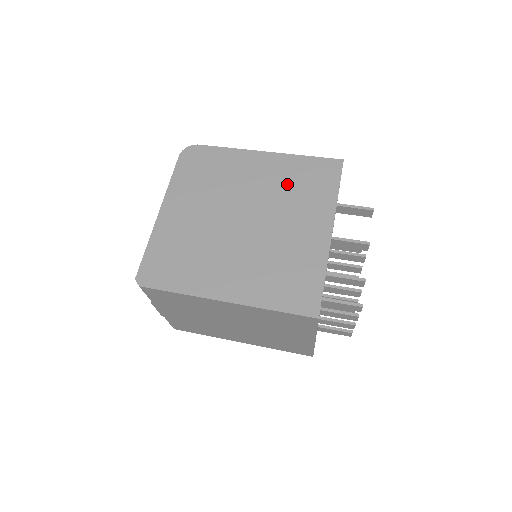
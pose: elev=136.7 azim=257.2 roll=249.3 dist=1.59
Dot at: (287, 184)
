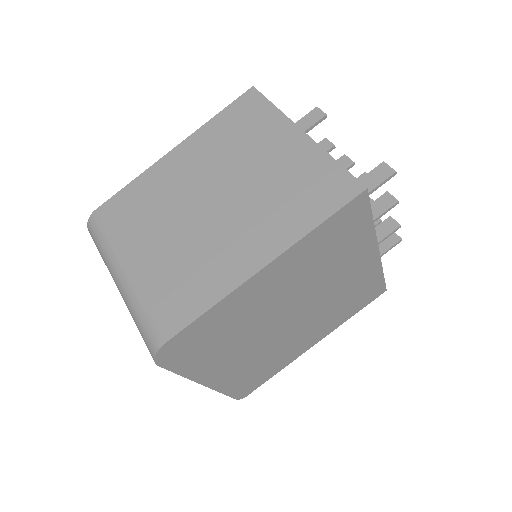
Dot at: (313, 266)
